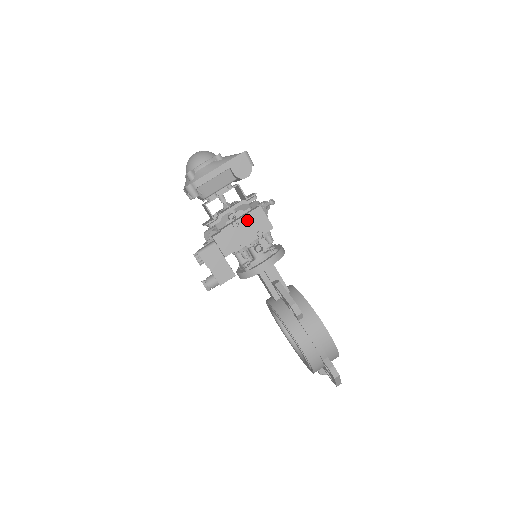
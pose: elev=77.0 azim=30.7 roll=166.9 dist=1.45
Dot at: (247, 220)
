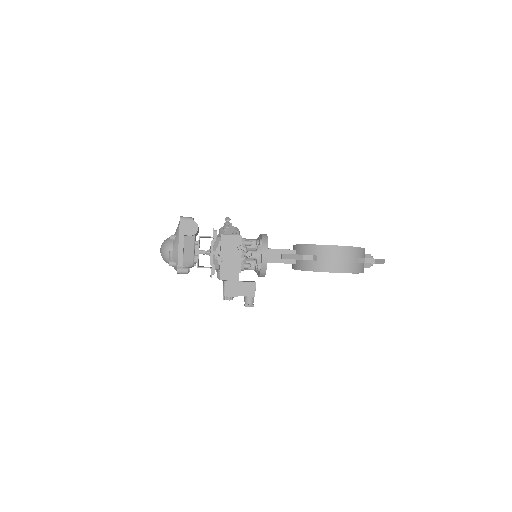
Dot at: (225, 250)
